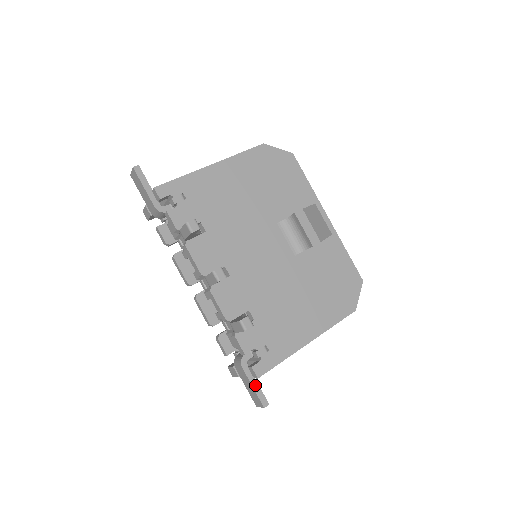
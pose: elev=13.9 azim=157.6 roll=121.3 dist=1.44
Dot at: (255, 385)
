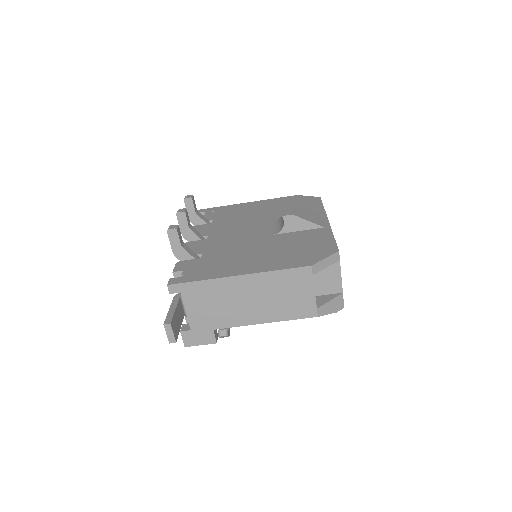
Dot at: (172, 309)
